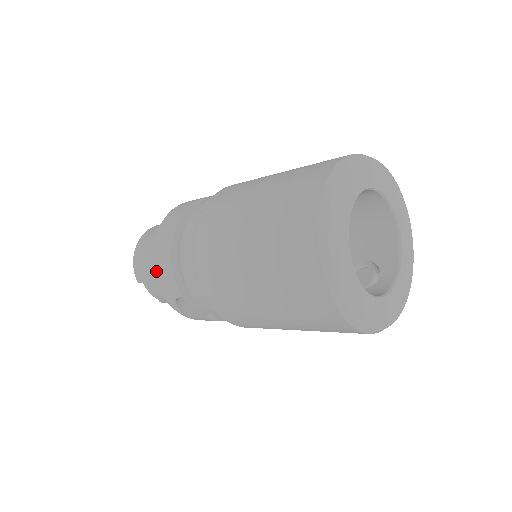
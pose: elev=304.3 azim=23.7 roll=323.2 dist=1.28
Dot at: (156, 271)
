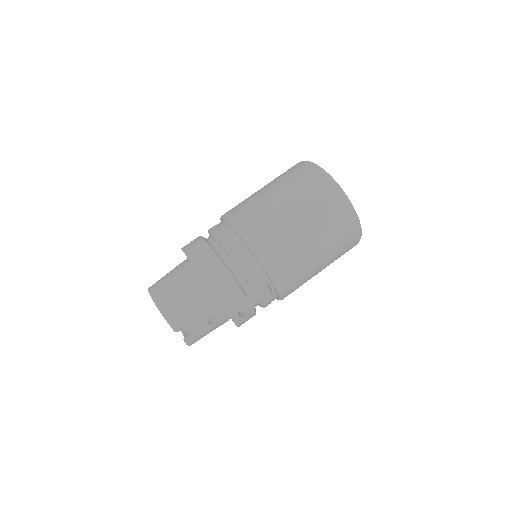
Dot at: (217, 293)
